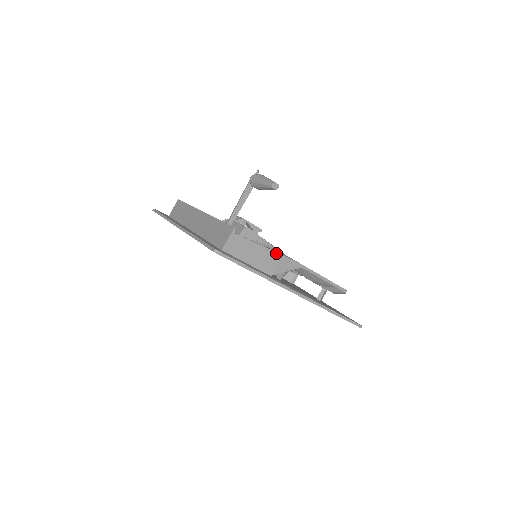
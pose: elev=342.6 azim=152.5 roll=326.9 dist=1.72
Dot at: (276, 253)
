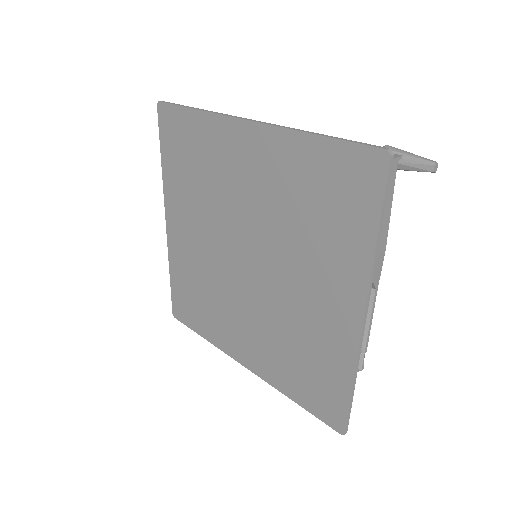
Dot at: (386, 240)
